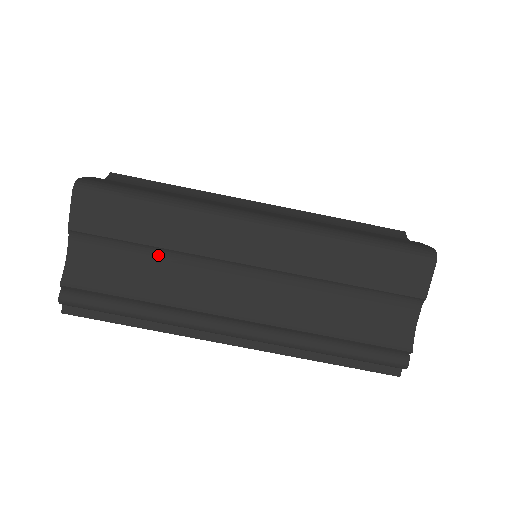
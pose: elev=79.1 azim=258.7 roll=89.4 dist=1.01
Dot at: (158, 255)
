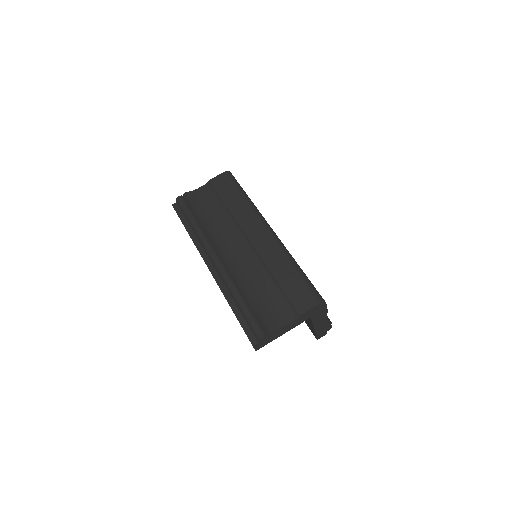
Dot at: (224, 212)
